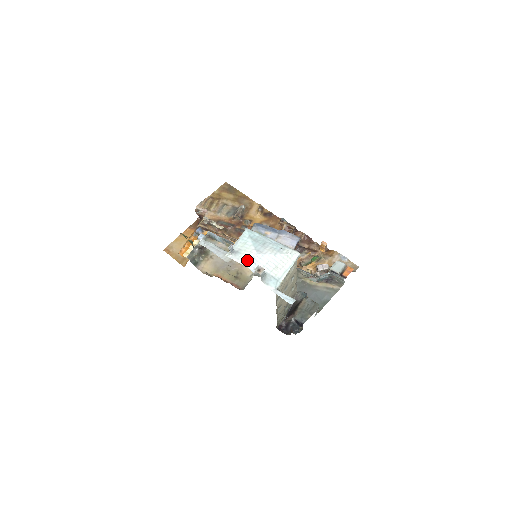
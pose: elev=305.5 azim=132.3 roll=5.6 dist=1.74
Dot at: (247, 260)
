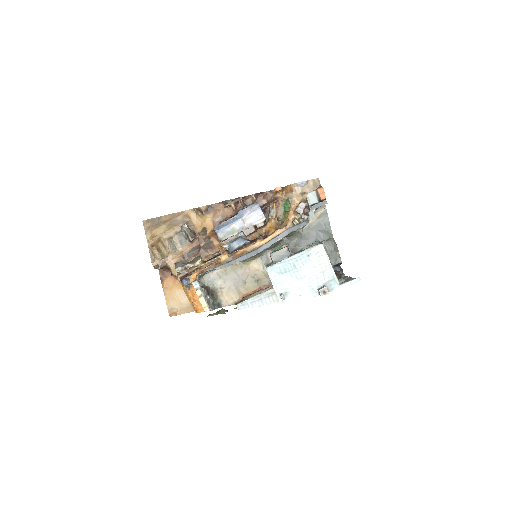
Dot at: (304, 293)
